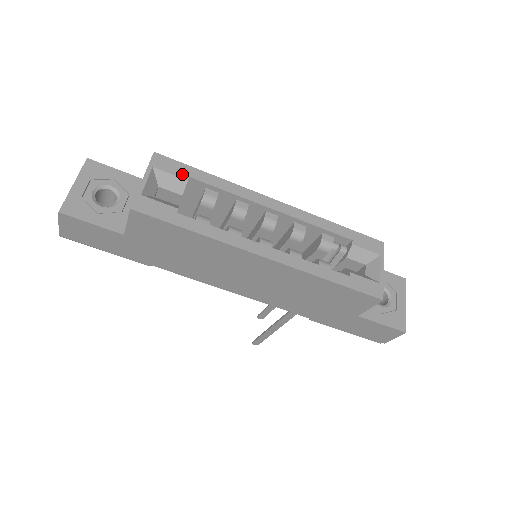
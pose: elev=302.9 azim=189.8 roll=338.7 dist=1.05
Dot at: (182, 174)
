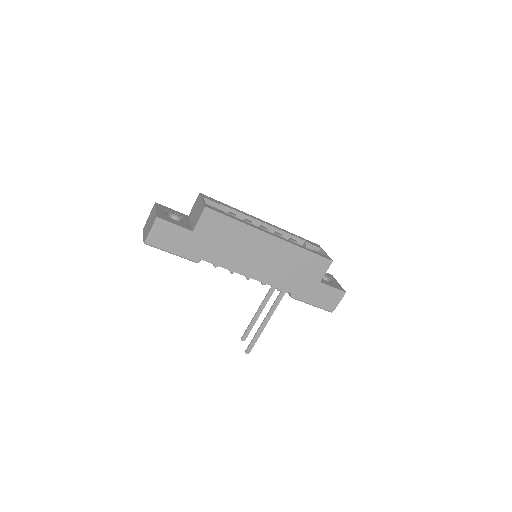
Dot at: (217, 202)
